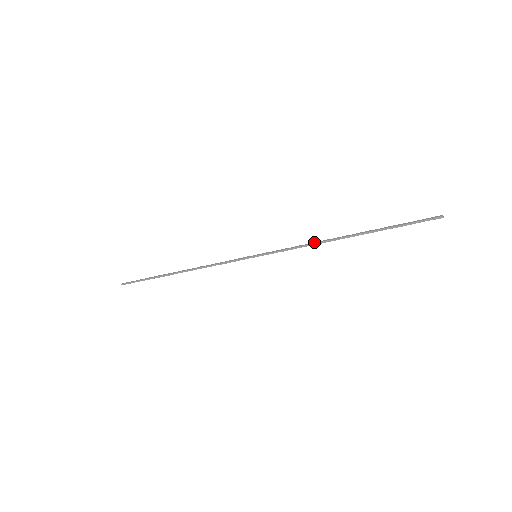
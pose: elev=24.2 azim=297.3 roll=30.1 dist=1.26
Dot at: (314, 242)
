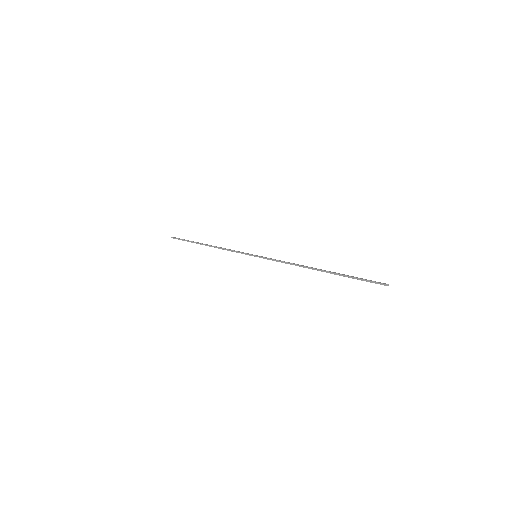
Dot at: (295, 264)
